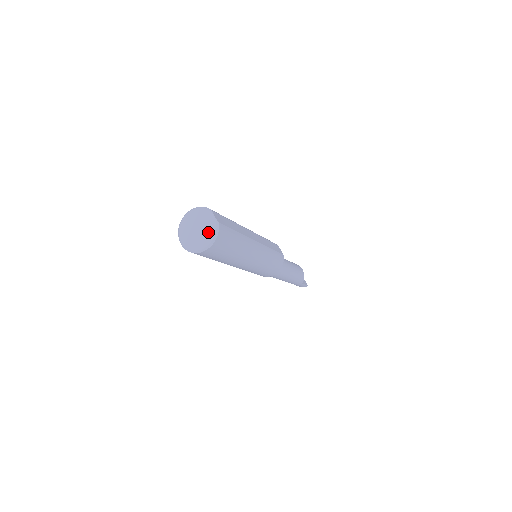
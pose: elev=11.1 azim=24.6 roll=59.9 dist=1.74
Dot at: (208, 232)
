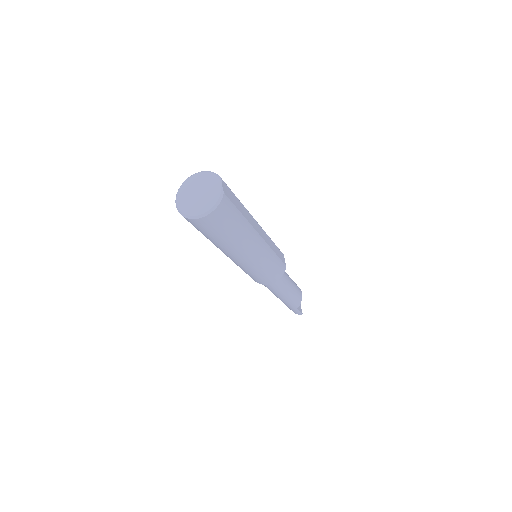
Dot at: (209, 199)
